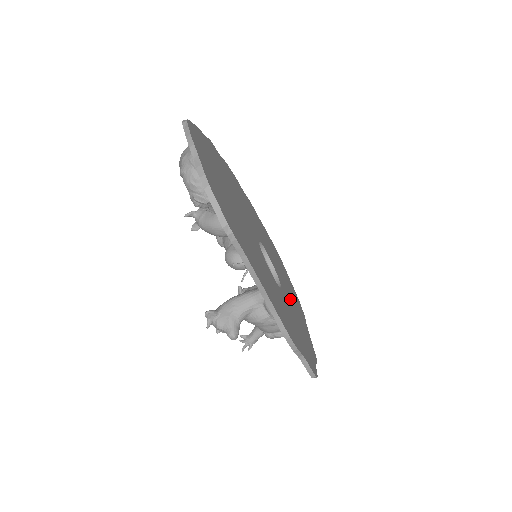
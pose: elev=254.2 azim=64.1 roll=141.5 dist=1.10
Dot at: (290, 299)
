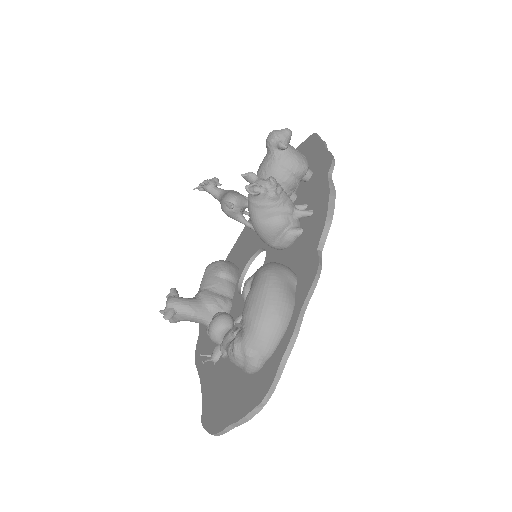
Dot at: occluded
